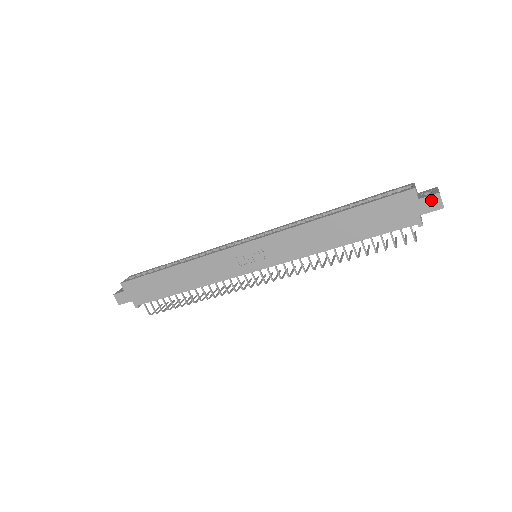
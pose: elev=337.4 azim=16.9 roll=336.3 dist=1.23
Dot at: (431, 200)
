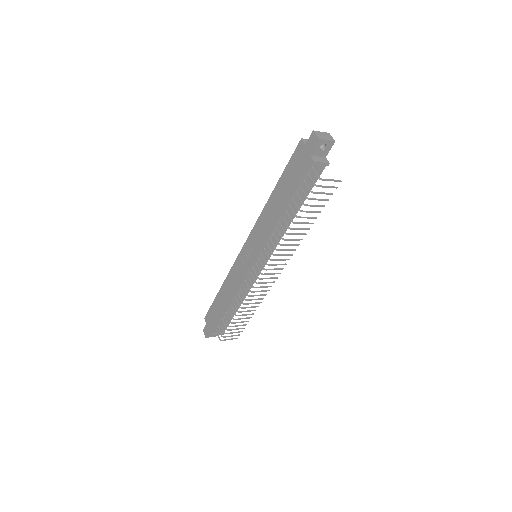
Dot at: (311, 139)
